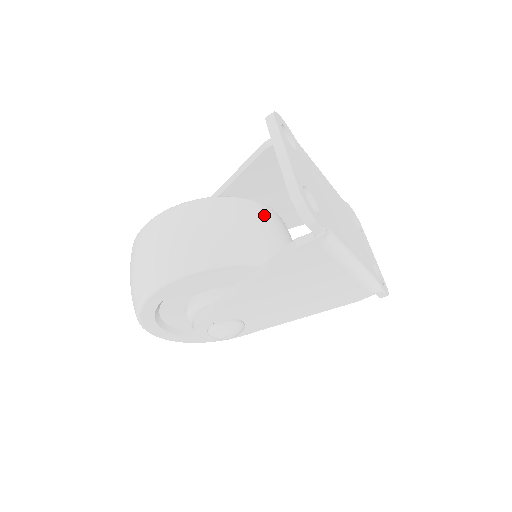
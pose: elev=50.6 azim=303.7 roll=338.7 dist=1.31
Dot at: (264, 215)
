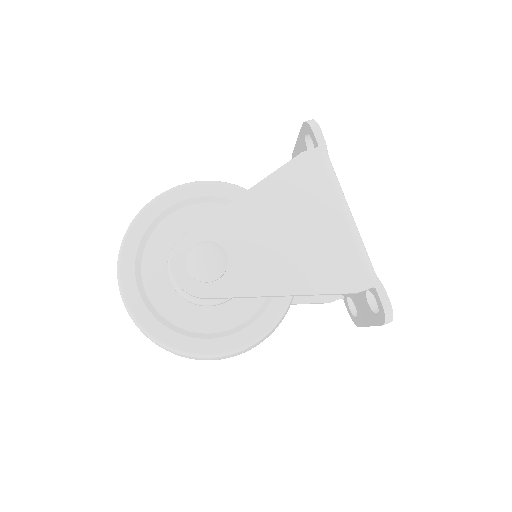
Dot at: occluded
